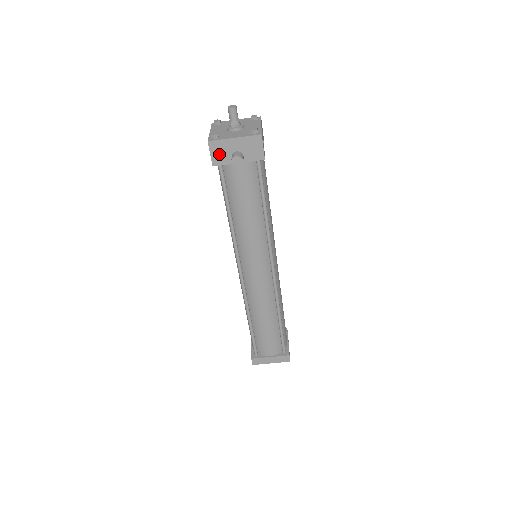
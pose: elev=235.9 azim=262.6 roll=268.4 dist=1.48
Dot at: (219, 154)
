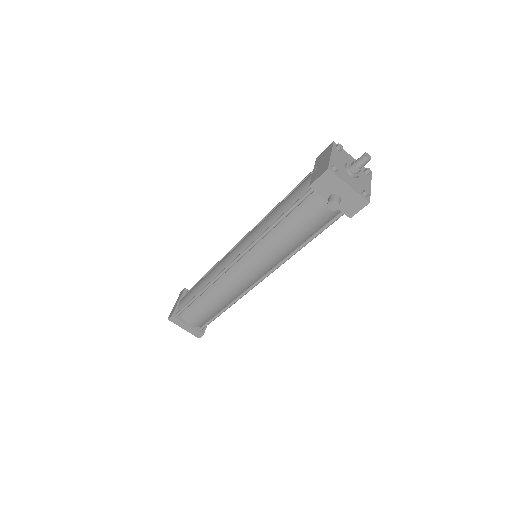
Dot at: (324, 184)
